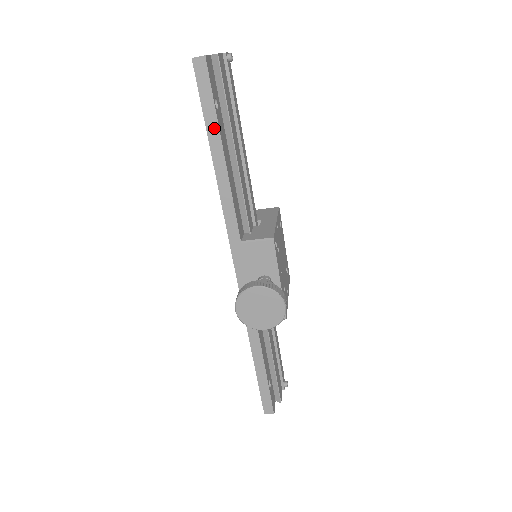
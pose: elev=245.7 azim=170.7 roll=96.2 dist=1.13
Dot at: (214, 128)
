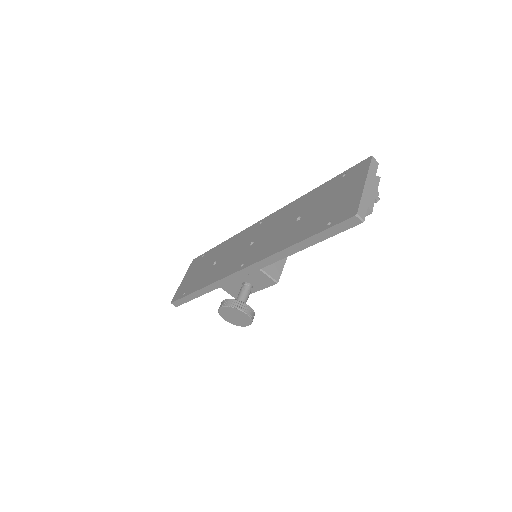
Dot at: (319, 239)
